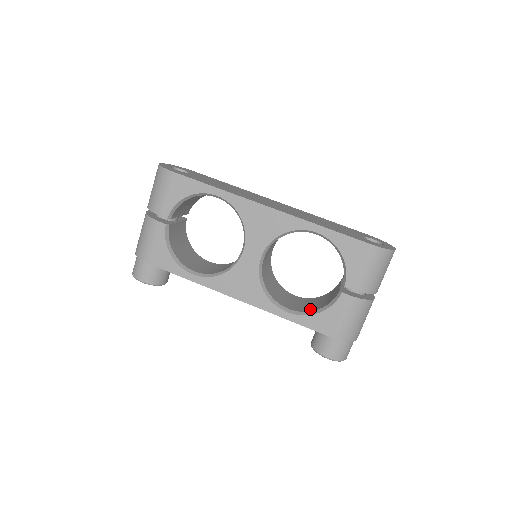
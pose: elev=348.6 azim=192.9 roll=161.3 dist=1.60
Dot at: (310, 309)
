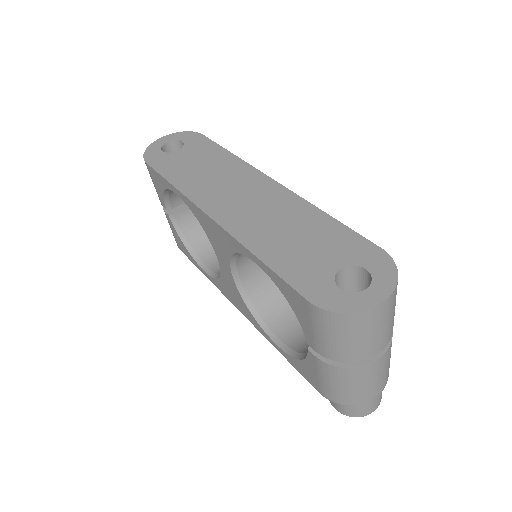
Dot at: (301, 345)
